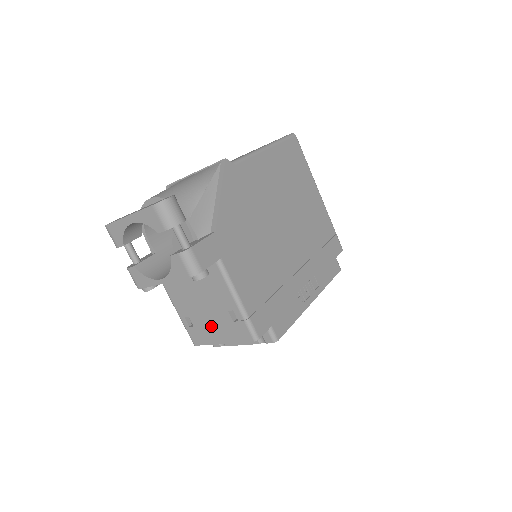
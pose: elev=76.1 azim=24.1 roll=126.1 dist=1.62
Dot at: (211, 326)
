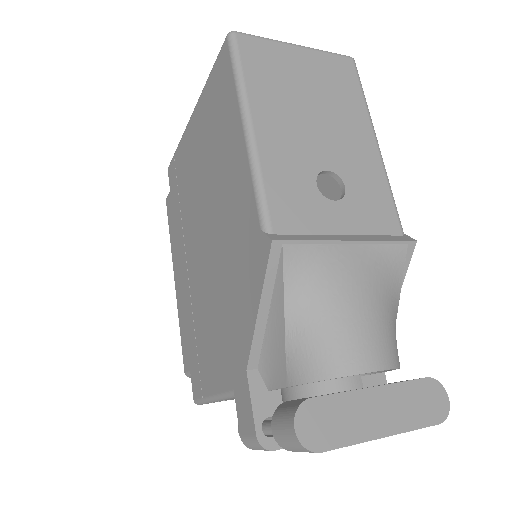
Dot at: occluded
